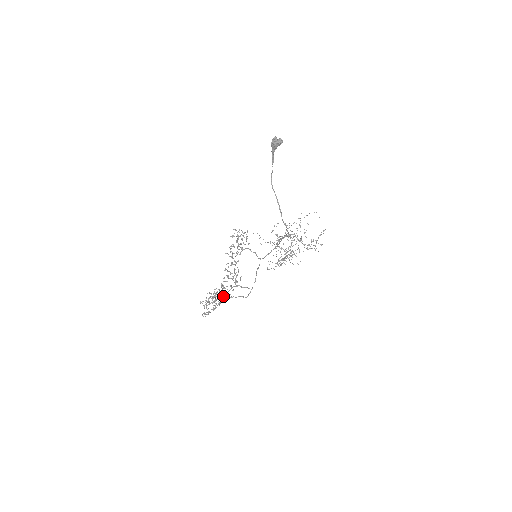
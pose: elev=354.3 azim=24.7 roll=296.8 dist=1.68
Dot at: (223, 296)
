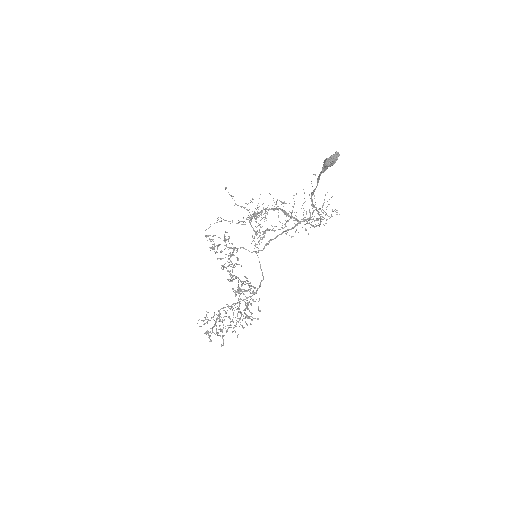
Dot at: (222, 308)
